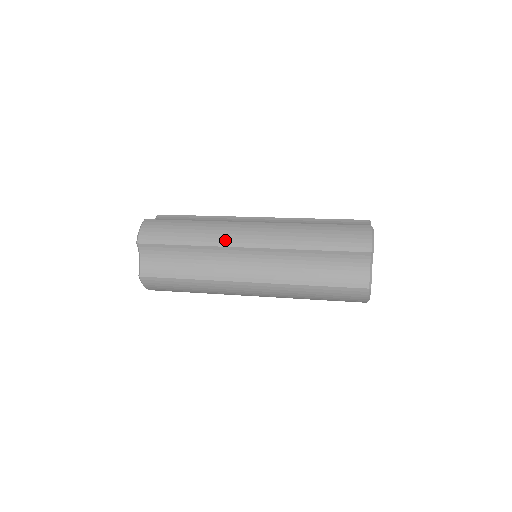
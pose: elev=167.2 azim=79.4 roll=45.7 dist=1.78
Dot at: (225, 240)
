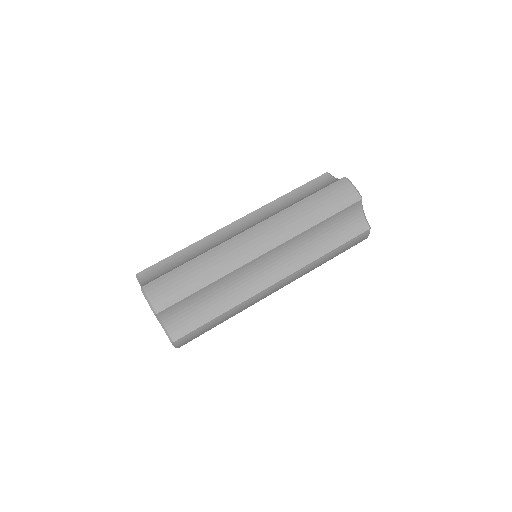
Dot at: occluded
